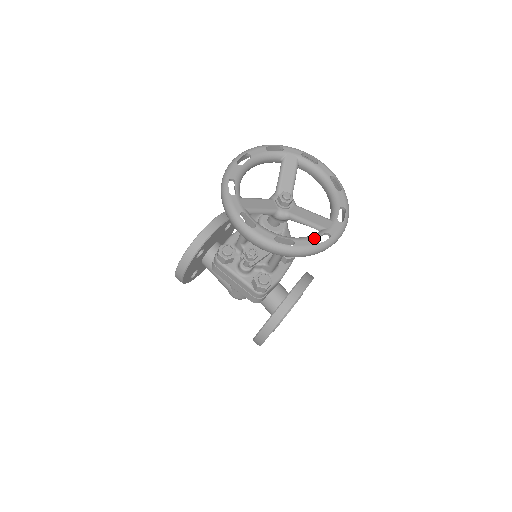
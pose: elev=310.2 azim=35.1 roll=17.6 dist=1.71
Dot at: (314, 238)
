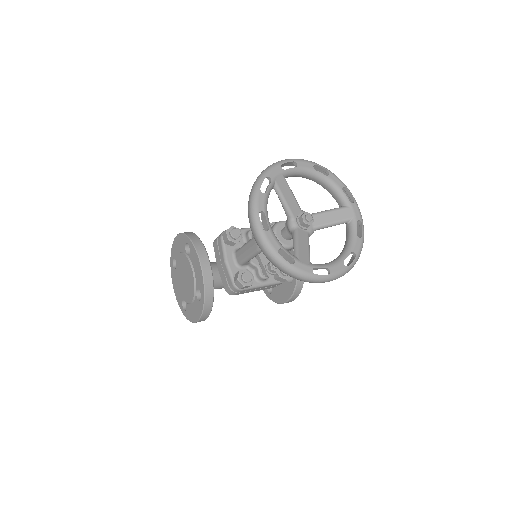
Dot at: (356, 234)
